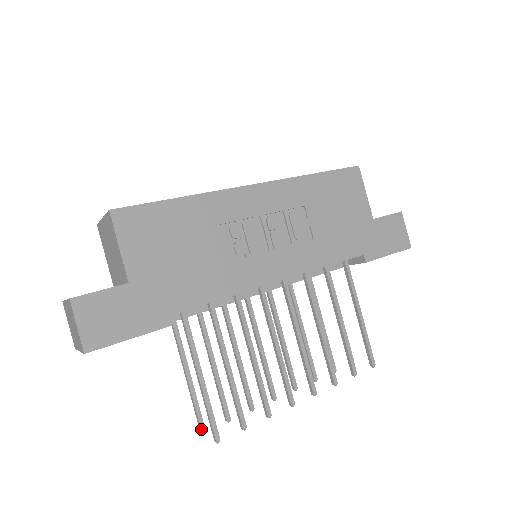
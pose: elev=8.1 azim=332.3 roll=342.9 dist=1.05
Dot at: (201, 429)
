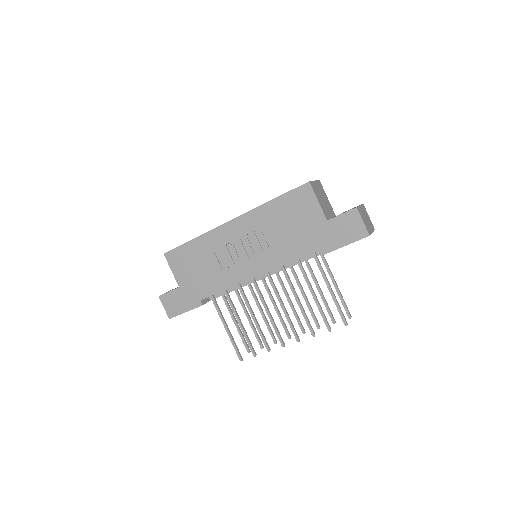
Dot at: (247, 351)
